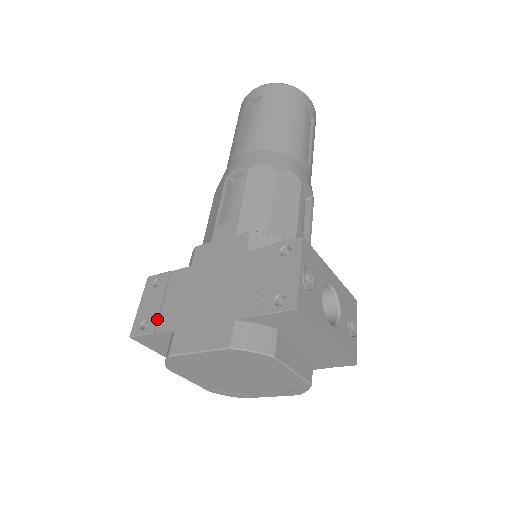
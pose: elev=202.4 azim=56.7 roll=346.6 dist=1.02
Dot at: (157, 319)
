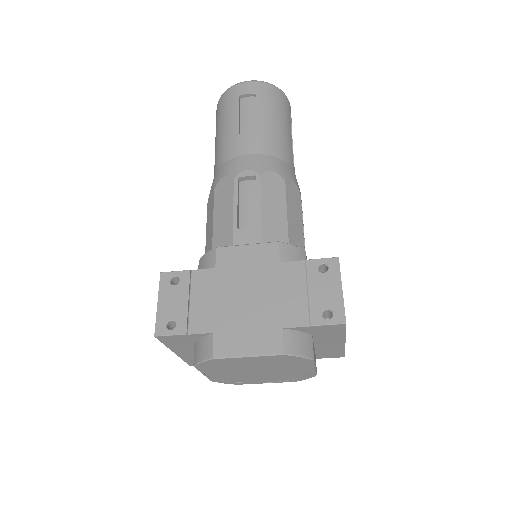
Dot at: (187, 320)
